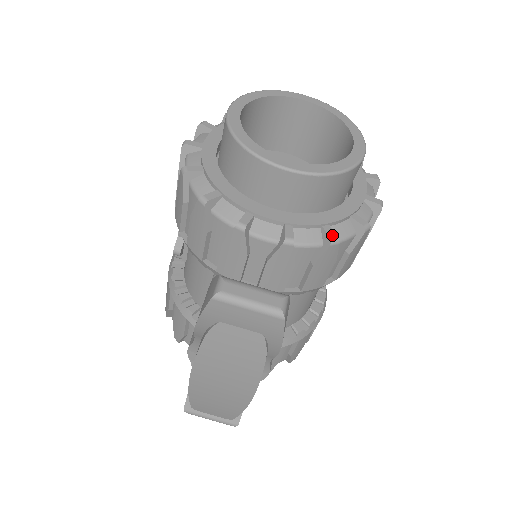
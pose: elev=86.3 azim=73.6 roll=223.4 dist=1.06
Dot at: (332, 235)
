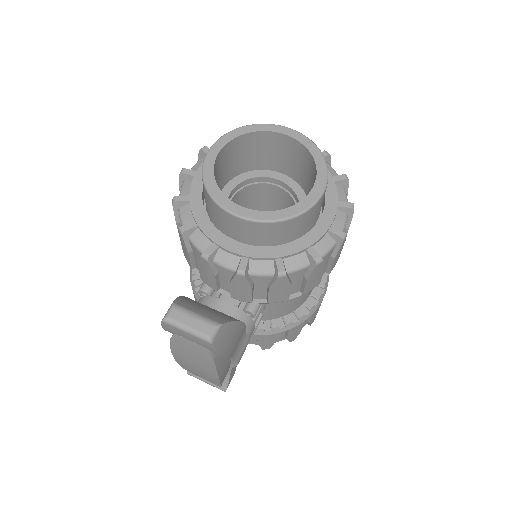
Dot at: (281, 269)
